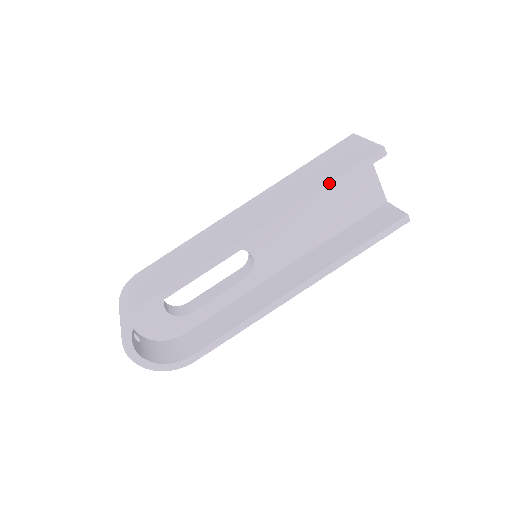
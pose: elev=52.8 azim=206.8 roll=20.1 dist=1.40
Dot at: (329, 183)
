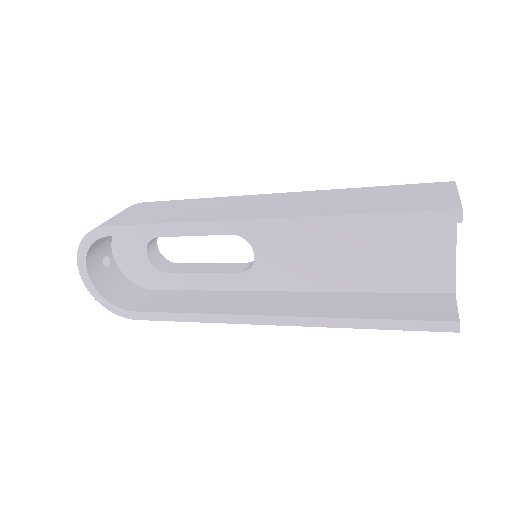
Dot at: (361, 214)
